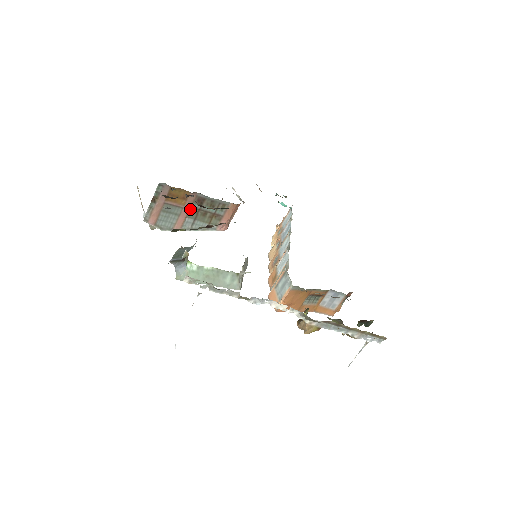
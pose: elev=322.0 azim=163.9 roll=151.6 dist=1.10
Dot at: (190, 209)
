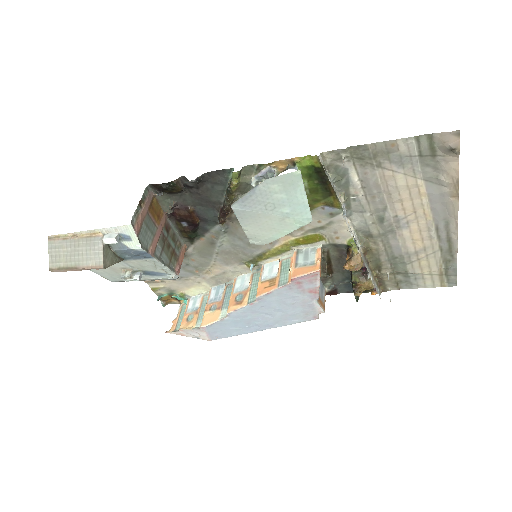
Dot at: (161, 234)
